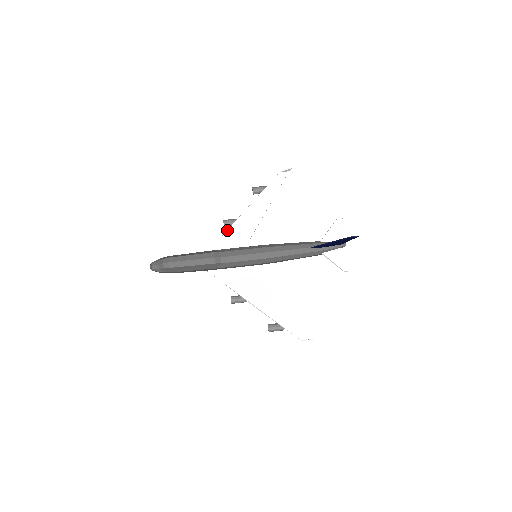
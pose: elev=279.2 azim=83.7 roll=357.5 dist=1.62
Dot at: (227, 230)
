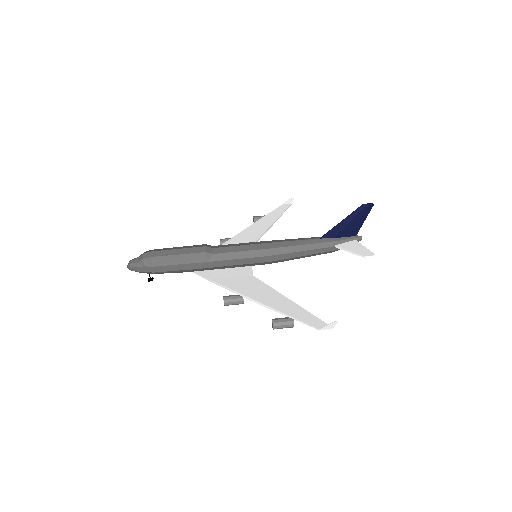
Dot at: (223, 243)
